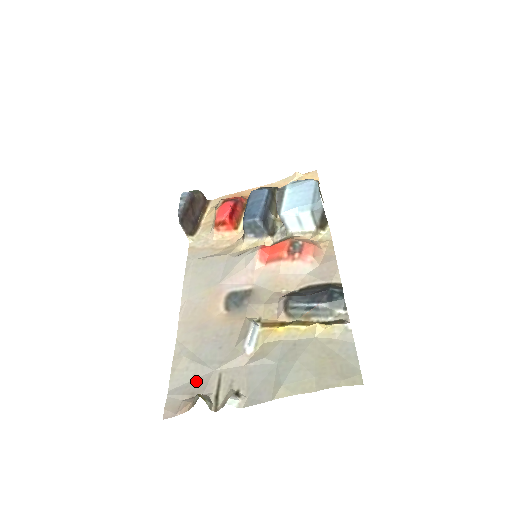
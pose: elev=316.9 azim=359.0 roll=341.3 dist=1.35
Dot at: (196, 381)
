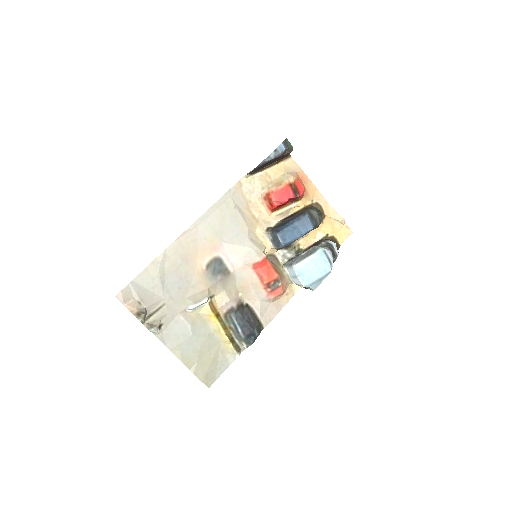
Dot at: (150, 294)
